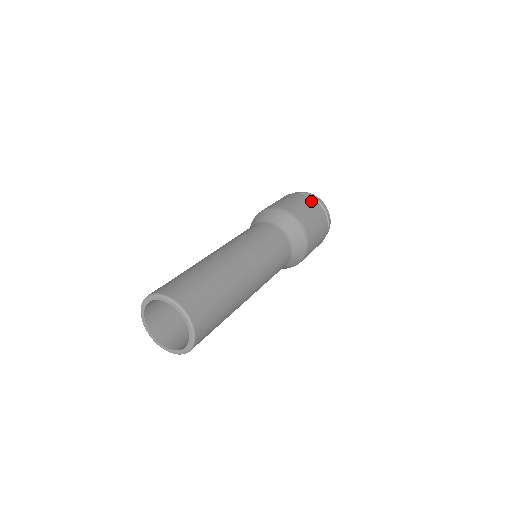
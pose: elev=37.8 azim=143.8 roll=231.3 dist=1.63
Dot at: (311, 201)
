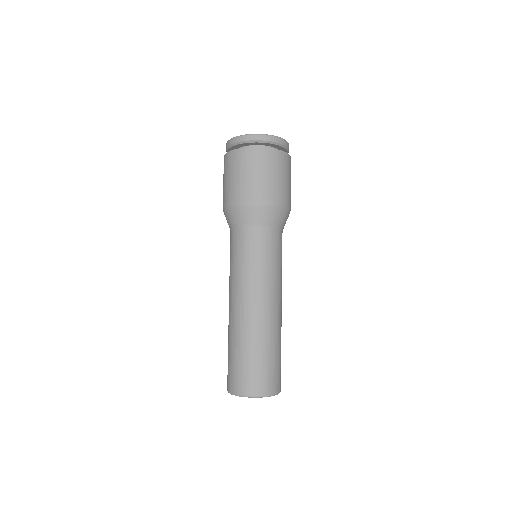
Dot at: (278, 158)
